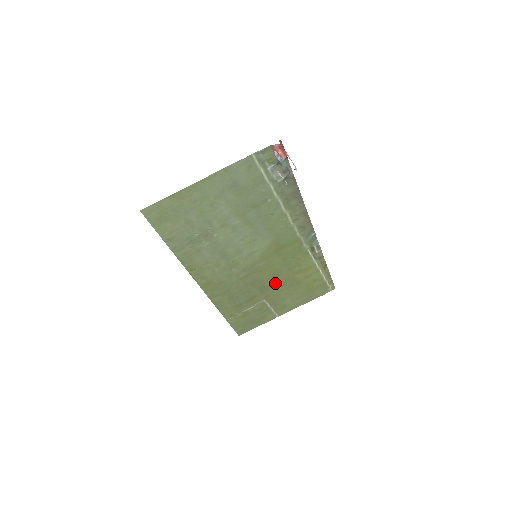
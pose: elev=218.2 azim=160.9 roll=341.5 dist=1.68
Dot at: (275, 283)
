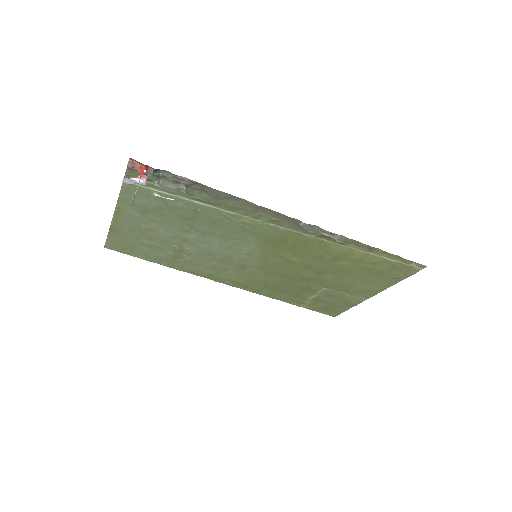
Dot at: (317, 273)
